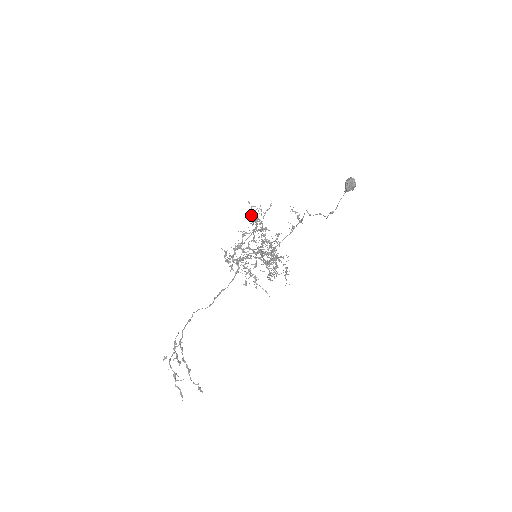
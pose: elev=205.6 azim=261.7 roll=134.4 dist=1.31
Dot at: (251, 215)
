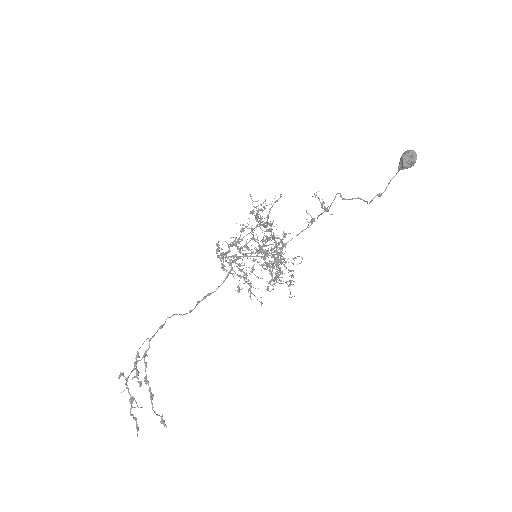
Dot at: (251, 211)
